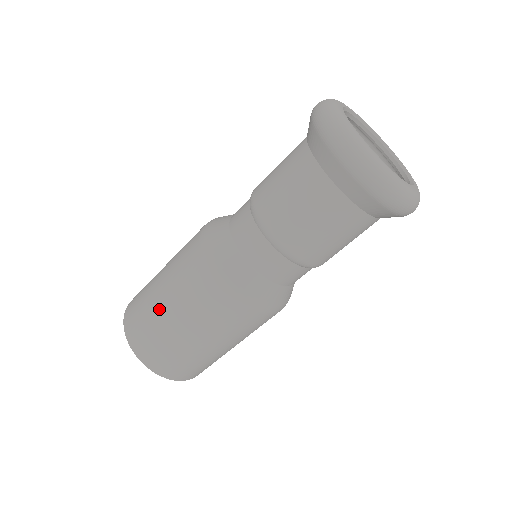
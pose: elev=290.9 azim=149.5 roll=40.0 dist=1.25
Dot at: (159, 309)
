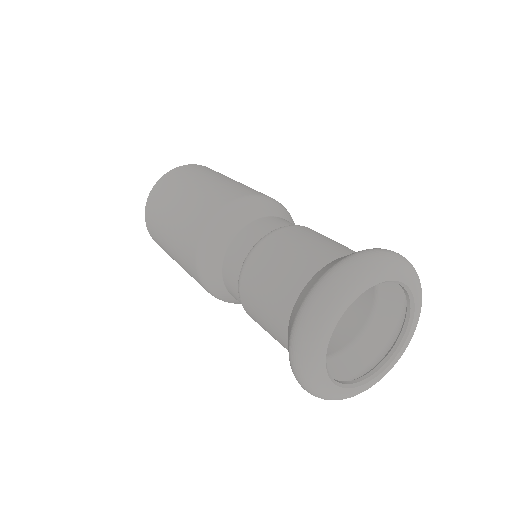
Dot at: (164, 235)
